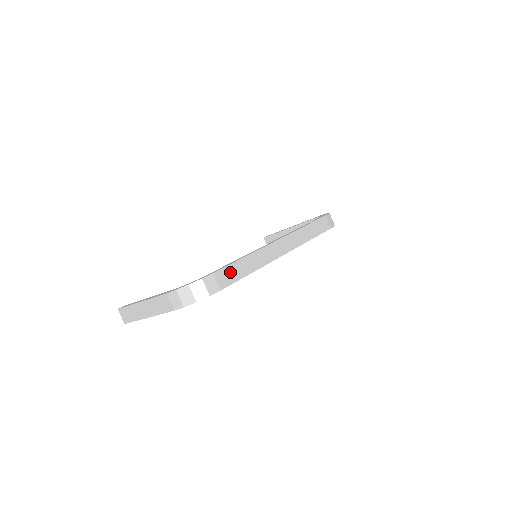
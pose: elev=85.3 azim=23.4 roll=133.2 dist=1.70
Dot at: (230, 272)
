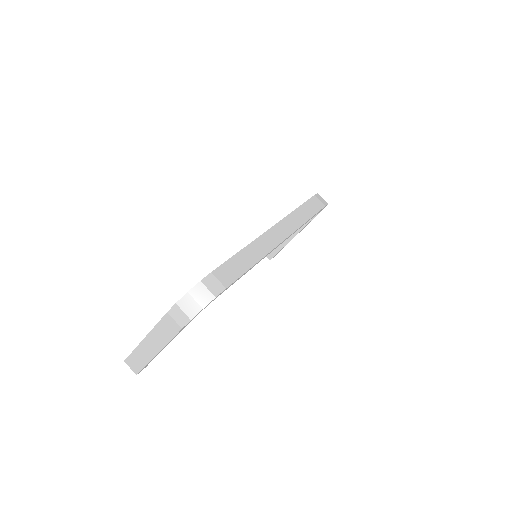
Dot at: (230, 268)
